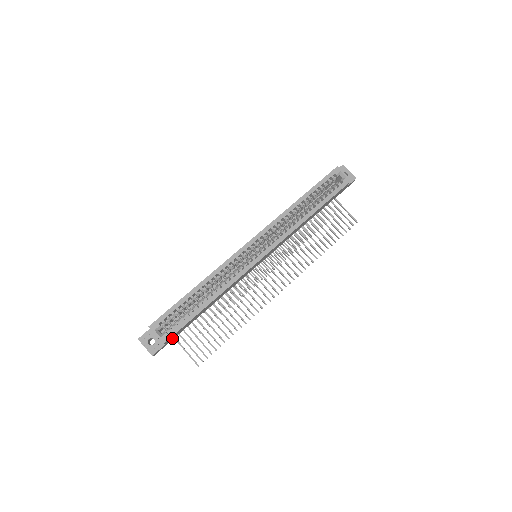
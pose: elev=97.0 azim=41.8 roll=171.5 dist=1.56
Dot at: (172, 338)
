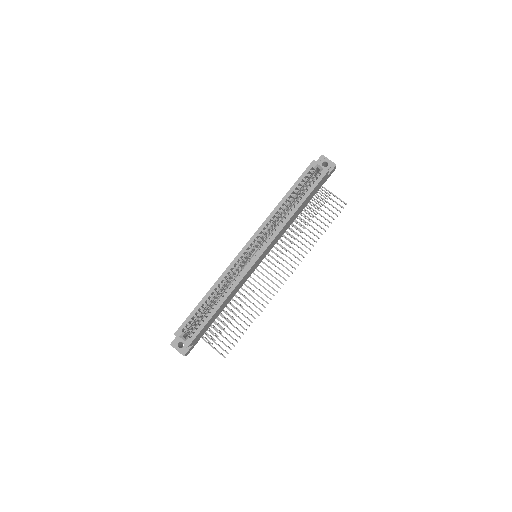
Dot at: (197, 339)
